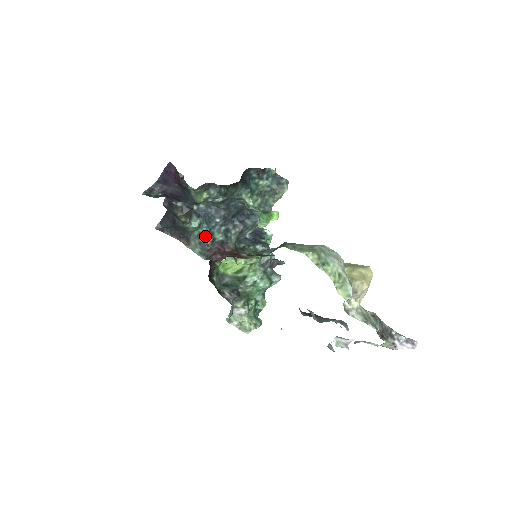
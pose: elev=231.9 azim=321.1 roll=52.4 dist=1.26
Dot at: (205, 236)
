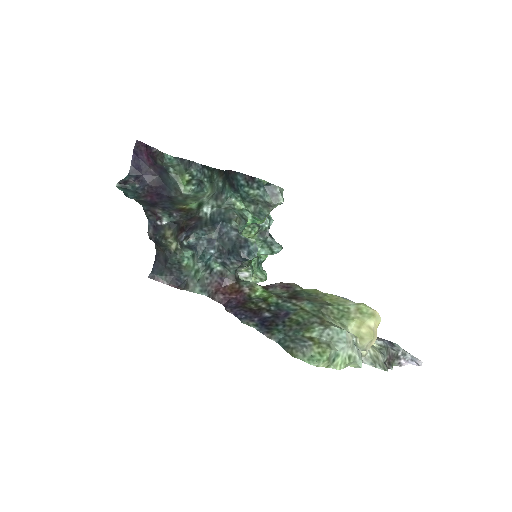
Dot at: (202, 271)
